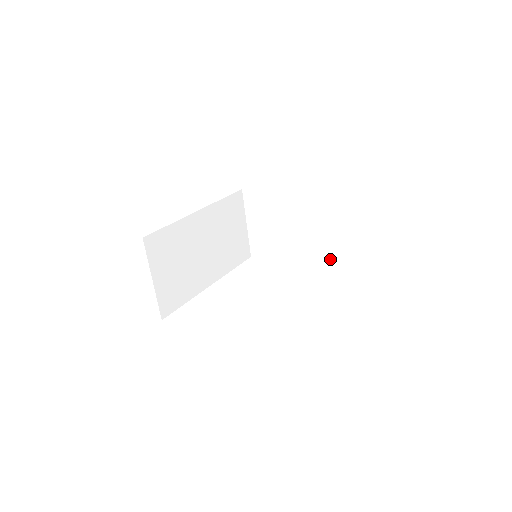
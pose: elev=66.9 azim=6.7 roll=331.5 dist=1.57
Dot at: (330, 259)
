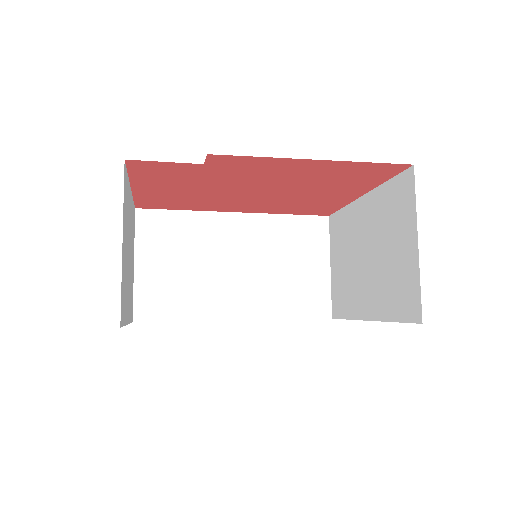
Dot at: (396, 298)
